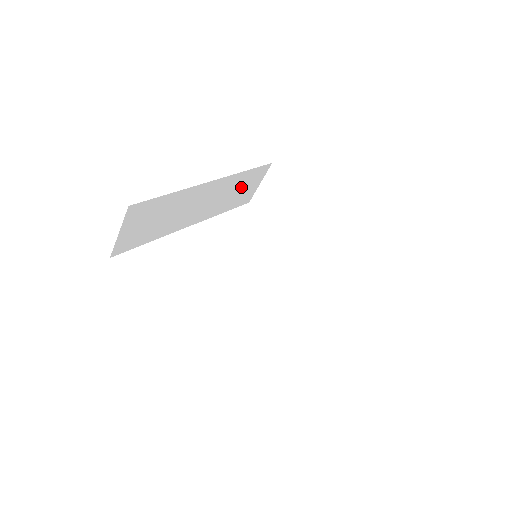
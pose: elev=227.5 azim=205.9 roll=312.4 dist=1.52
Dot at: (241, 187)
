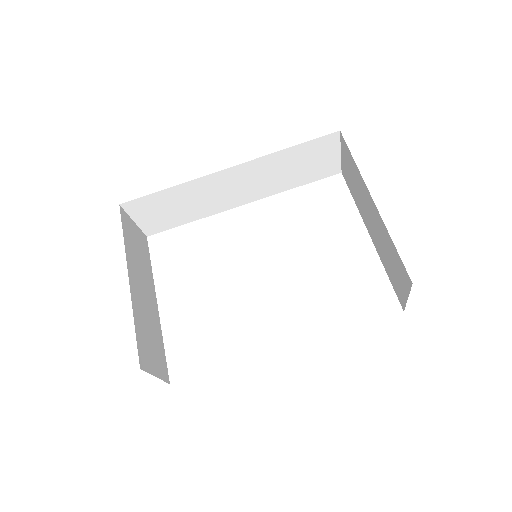
Dot at: (299, 163)
